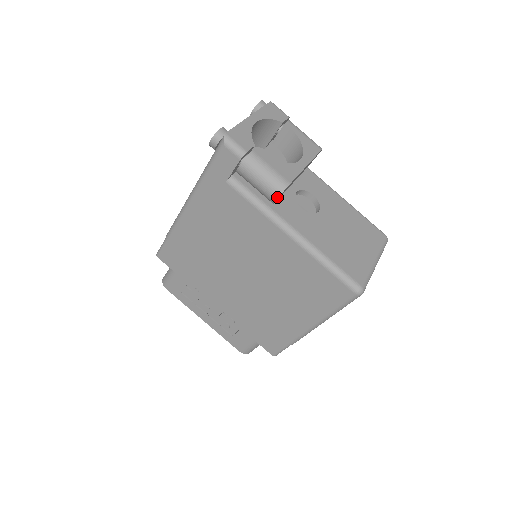
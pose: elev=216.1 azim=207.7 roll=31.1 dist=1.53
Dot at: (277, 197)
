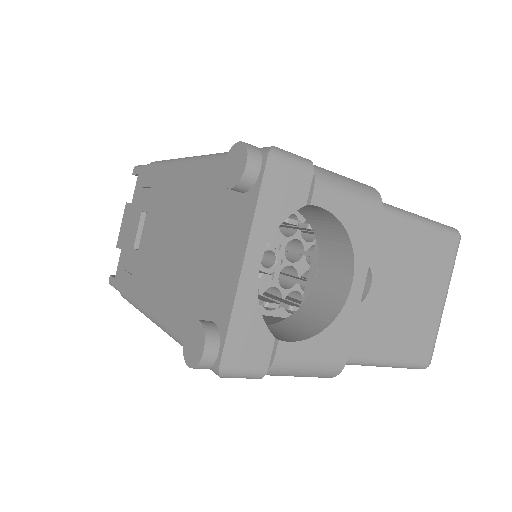
Dot at: (324, 377)
